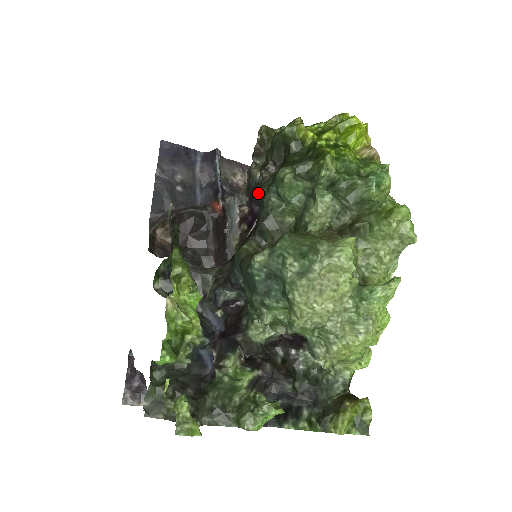
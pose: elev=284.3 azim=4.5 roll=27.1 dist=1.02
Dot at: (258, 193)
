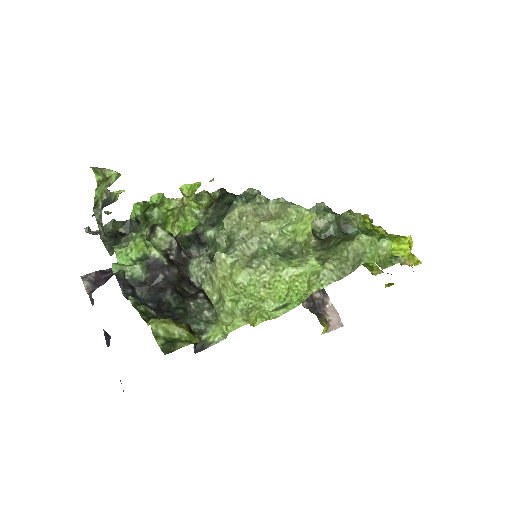
Dot at: occluded
